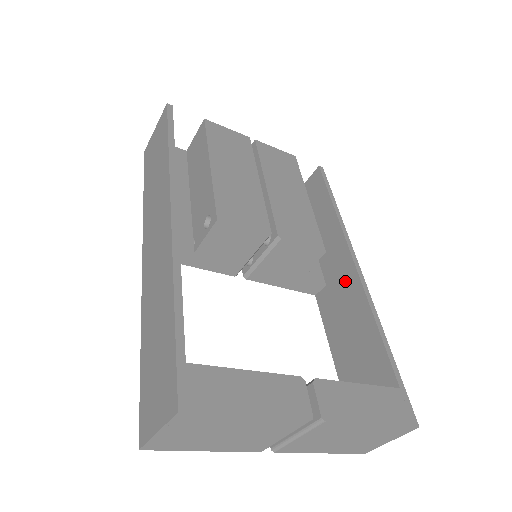
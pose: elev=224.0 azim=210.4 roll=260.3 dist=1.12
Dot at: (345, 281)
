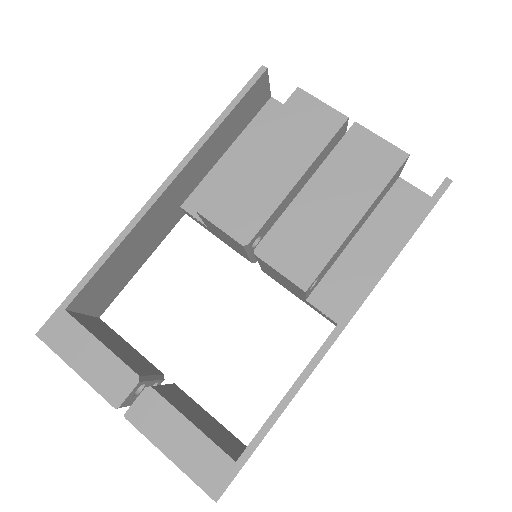
Dot at: occluded
